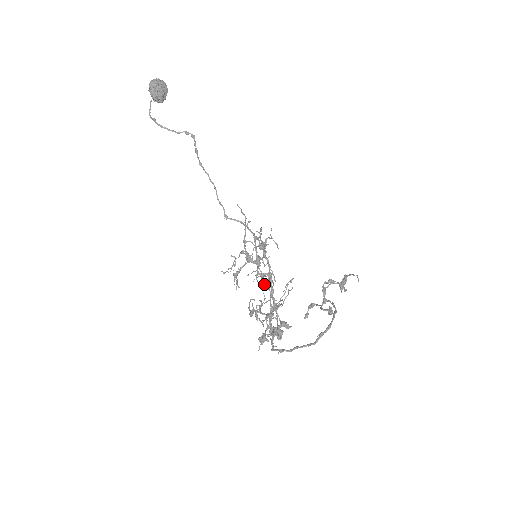
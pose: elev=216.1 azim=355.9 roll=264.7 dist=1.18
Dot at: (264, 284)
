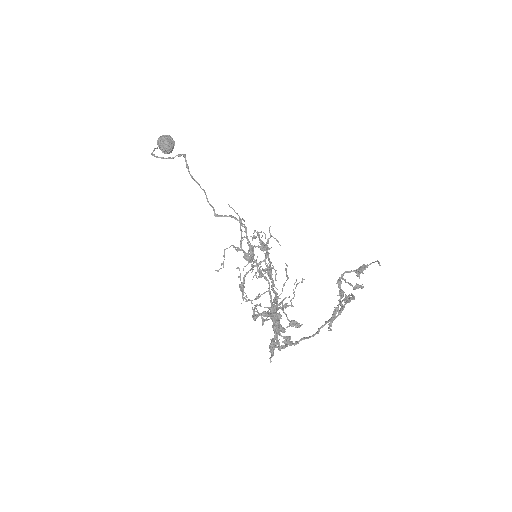
Dot at: (260, 274)
